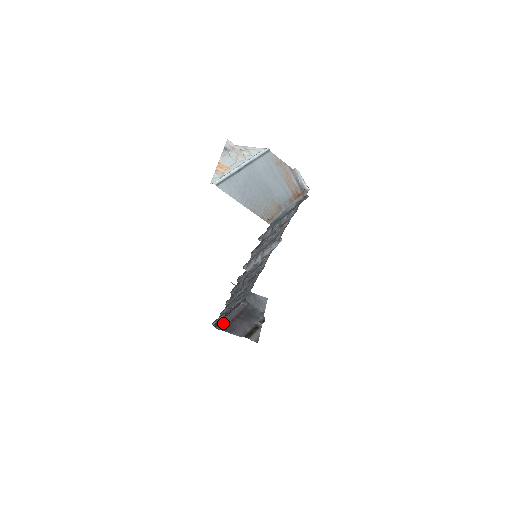
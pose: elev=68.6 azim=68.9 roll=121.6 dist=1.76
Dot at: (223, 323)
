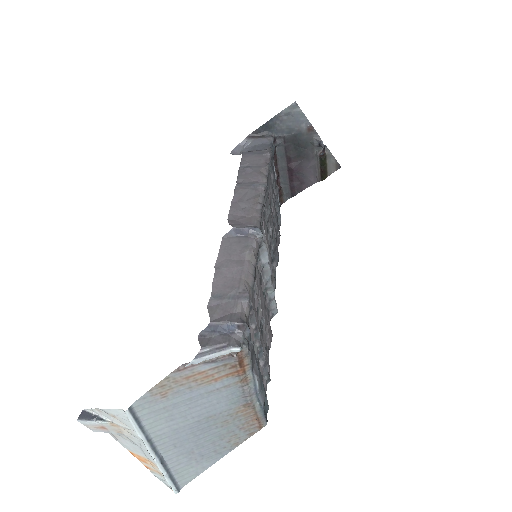
Dot at: (285, 189)
